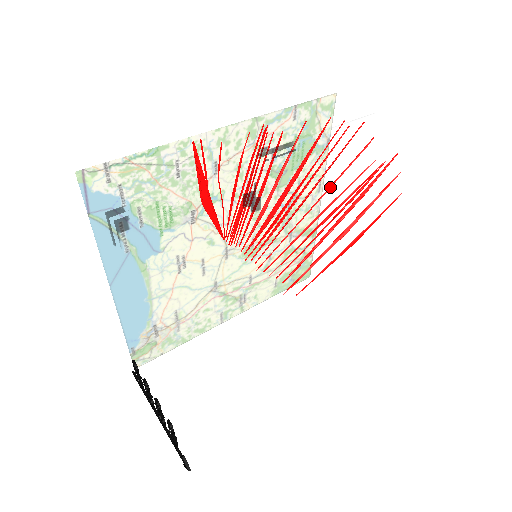
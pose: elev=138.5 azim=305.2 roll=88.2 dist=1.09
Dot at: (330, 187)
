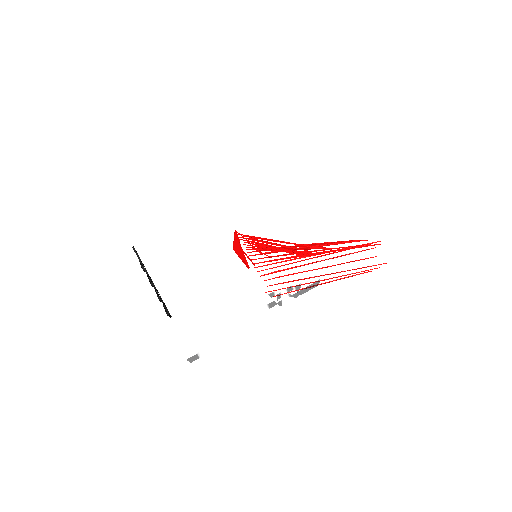
Dot at: occluded
